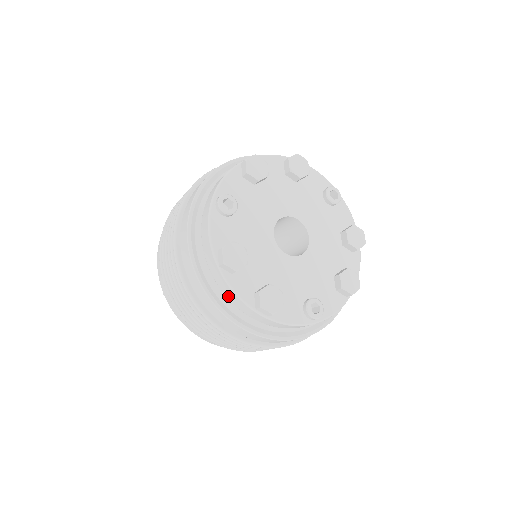
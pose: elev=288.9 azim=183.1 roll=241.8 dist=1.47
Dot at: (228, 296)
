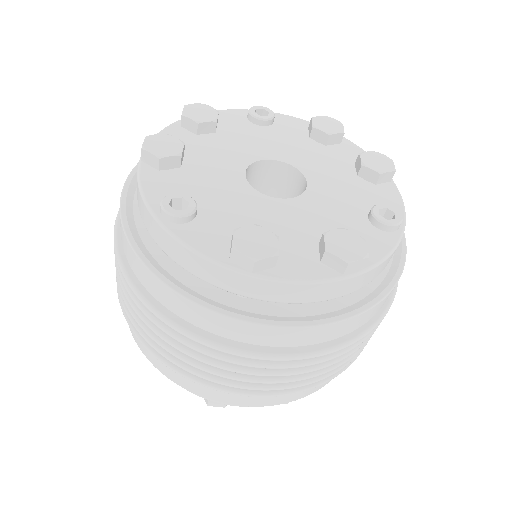
Dot at: (297, 299)
